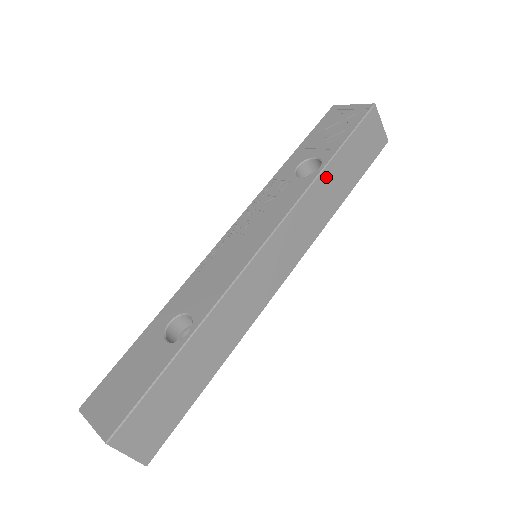
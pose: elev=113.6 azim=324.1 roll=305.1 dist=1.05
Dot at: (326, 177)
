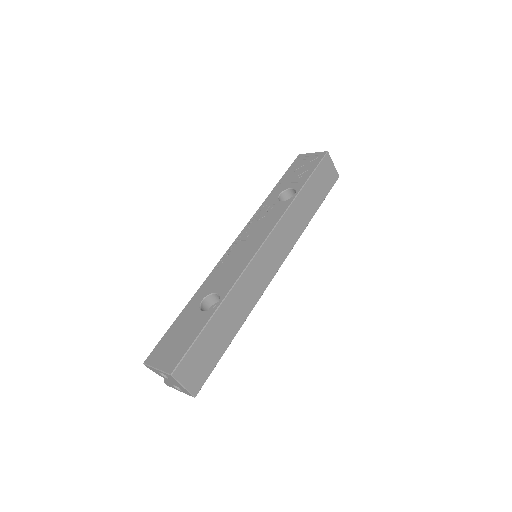
Dot at: (300, 200)
